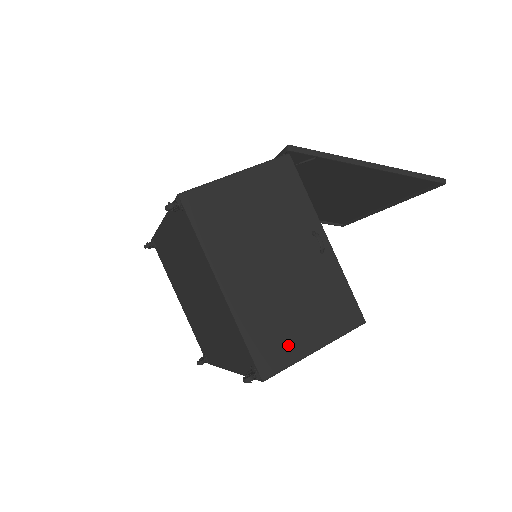
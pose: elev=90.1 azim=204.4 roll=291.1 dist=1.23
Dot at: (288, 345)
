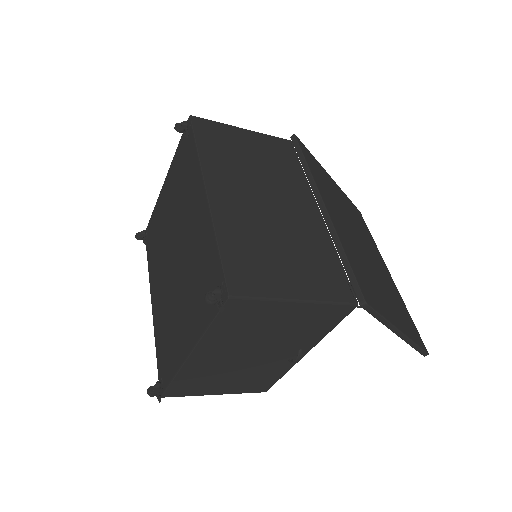
Dot at: (200, 389)
